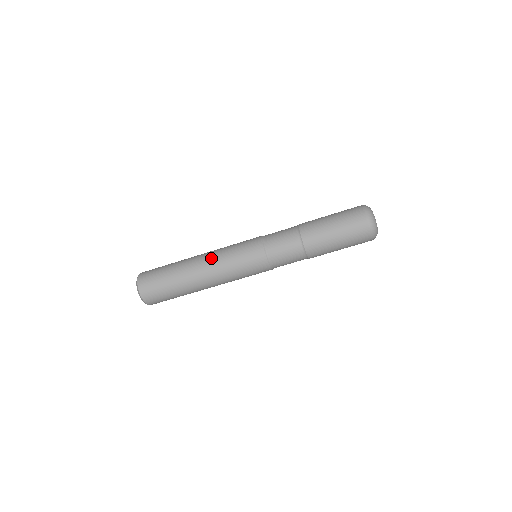
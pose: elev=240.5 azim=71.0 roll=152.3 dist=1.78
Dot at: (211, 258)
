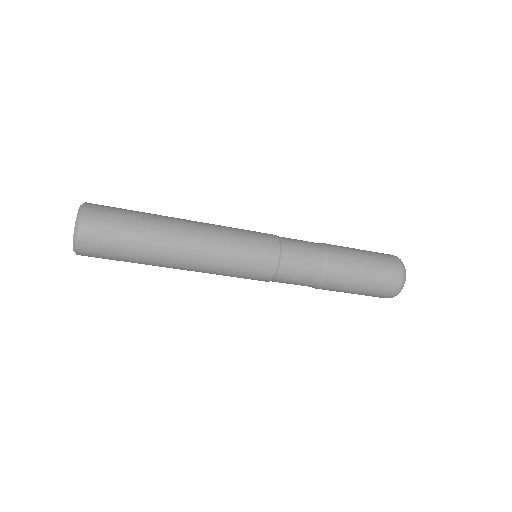
Dot at: (204, 254)
